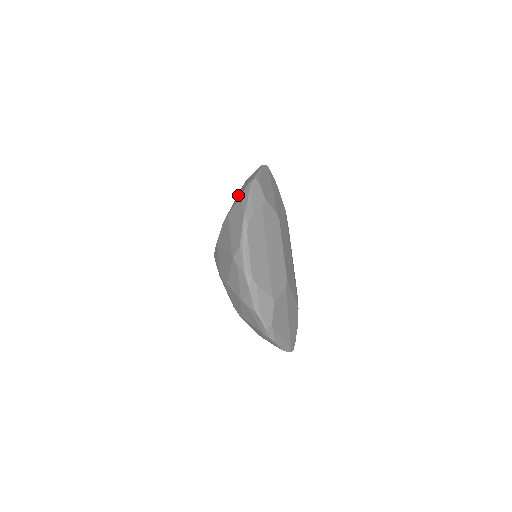
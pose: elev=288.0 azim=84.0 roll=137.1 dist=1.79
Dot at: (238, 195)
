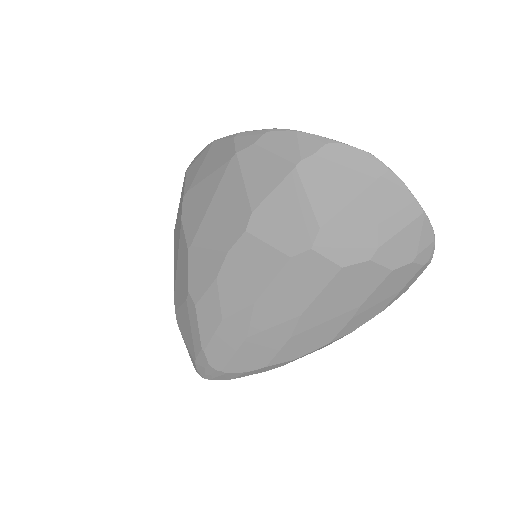
Dot at: occluded
